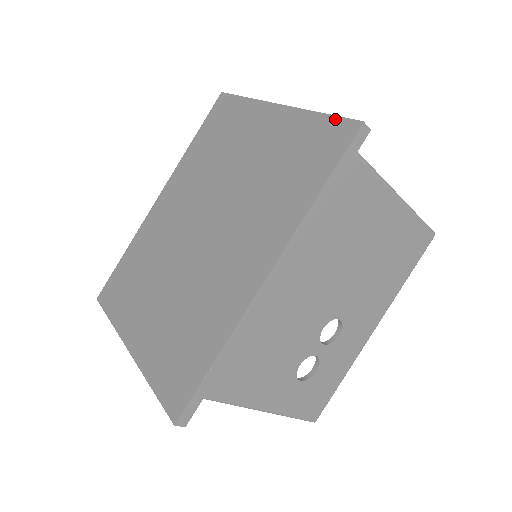
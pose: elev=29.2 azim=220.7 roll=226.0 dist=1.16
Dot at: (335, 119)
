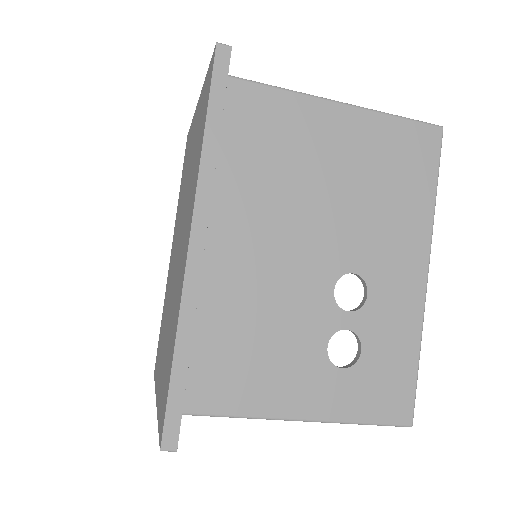
Dot at: (209, 65)
